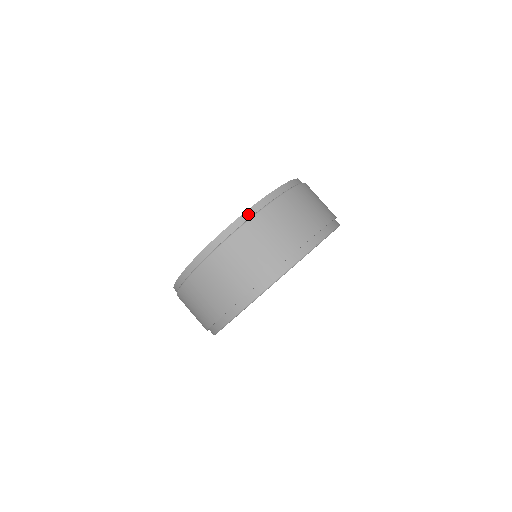
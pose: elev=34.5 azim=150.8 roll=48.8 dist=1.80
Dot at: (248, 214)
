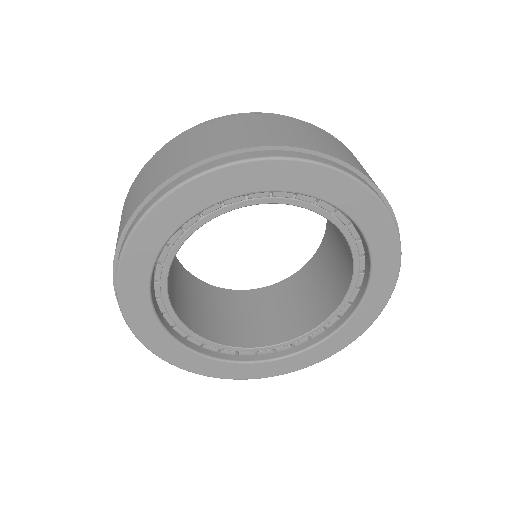
Dot at: occluded
